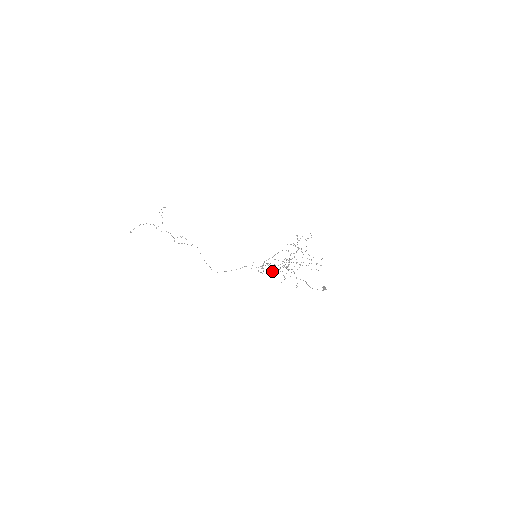
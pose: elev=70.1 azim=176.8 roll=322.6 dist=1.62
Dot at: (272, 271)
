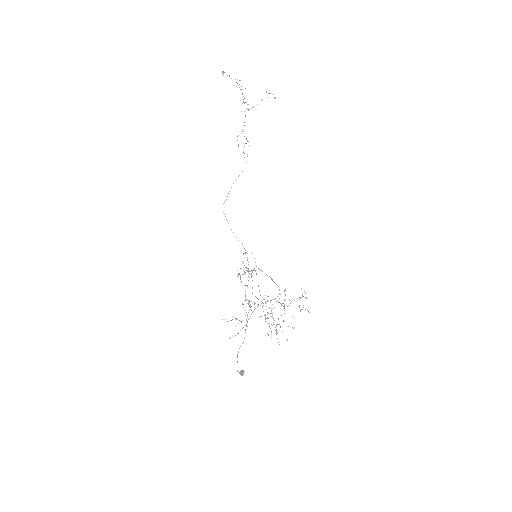
Dot at: occluded
